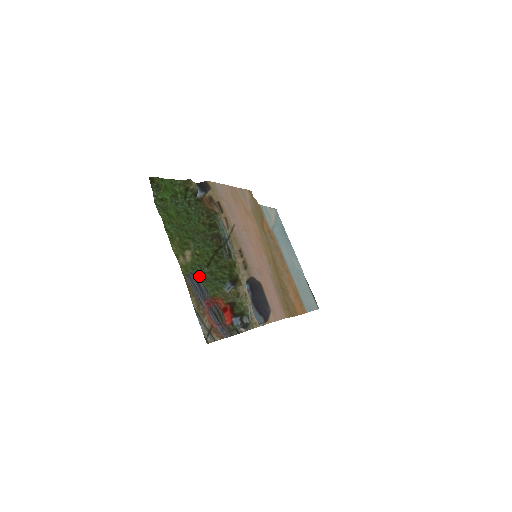
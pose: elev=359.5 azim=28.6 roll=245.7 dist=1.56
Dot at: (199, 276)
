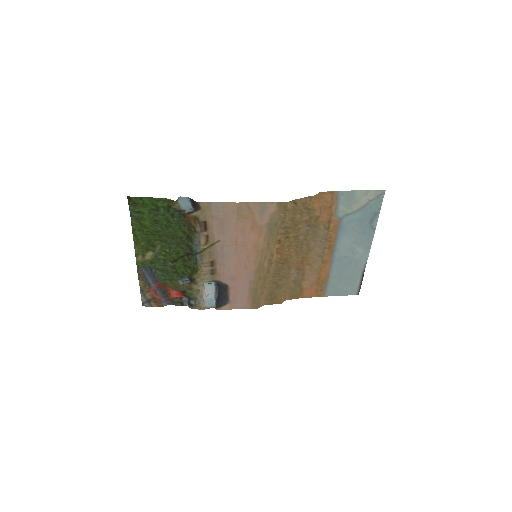
Dot at: (158, 267)
